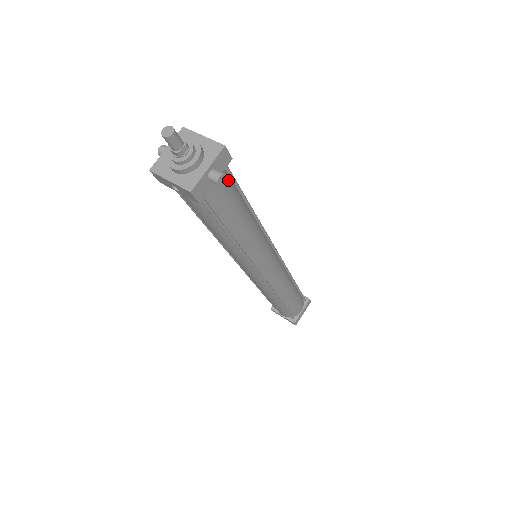
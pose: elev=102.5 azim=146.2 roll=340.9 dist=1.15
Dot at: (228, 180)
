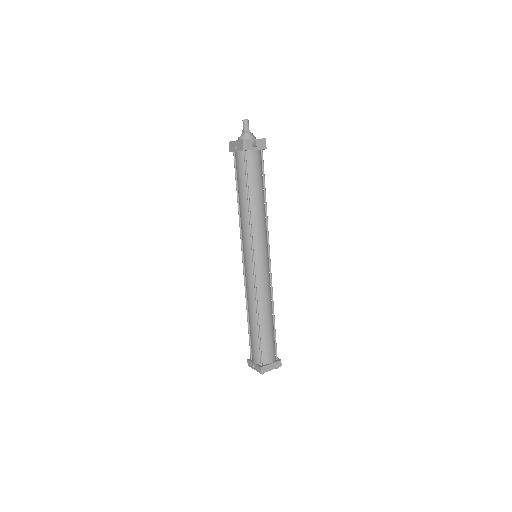
Dot at: (260, 162)
